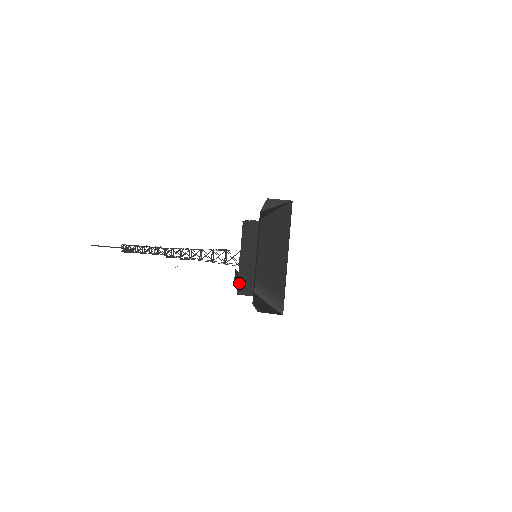
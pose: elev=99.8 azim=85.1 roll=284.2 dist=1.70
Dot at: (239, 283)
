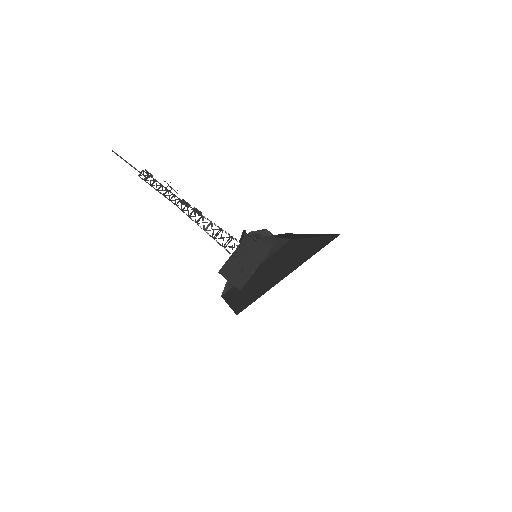
Dot at: occluded
